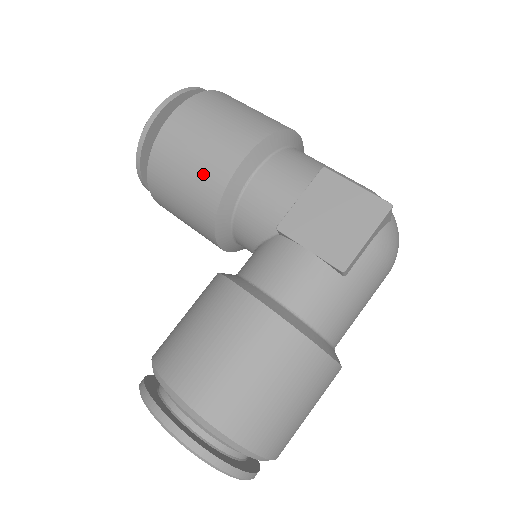
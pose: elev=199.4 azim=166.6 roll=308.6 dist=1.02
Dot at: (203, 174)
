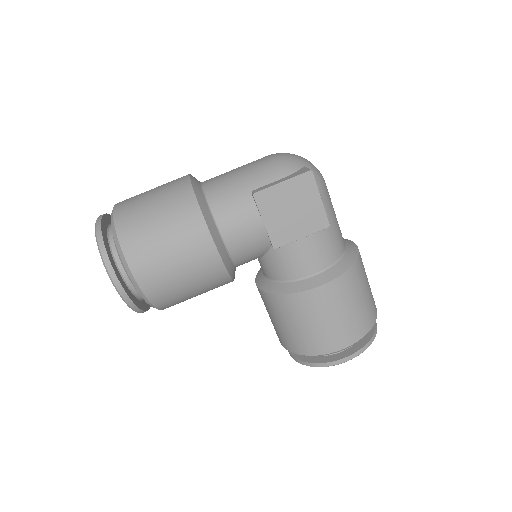
Dot at: (203, 278)
